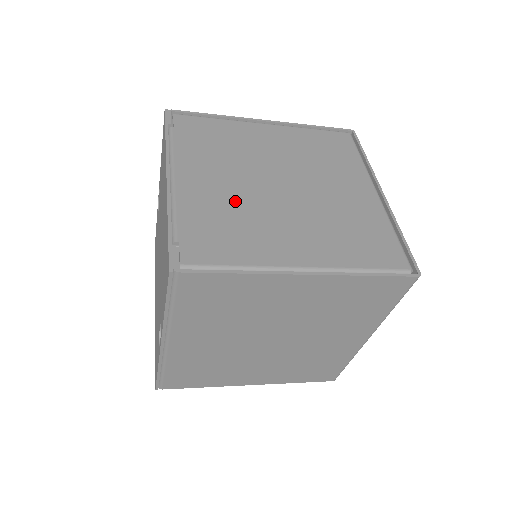
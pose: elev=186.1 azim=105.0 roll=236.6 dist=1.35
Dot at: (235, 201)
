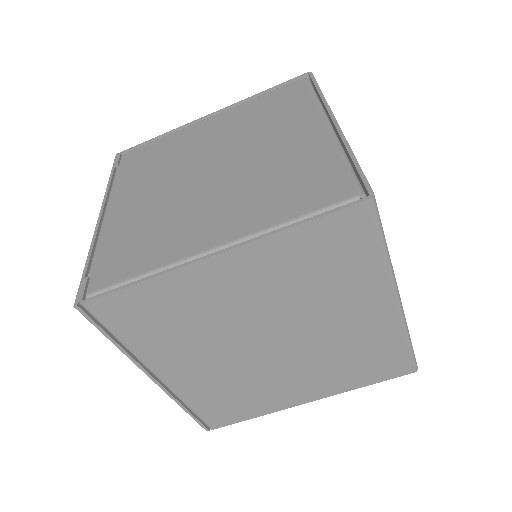
Dot at: (157, 209)
